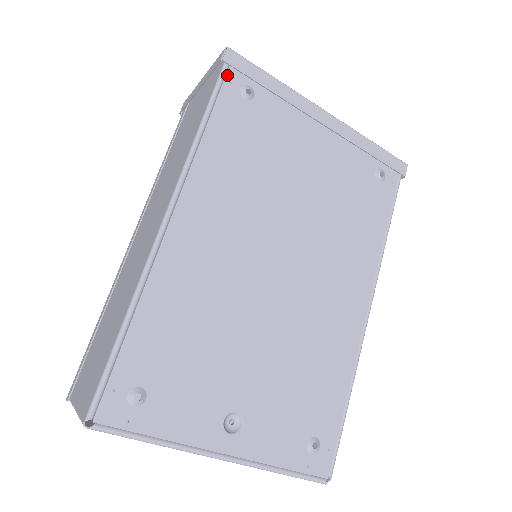
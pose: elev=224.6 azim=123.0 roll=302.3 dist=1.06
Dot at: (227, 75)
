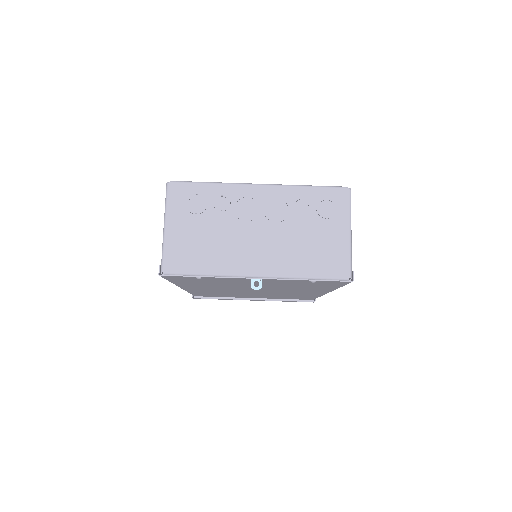
Dot at: occluded
